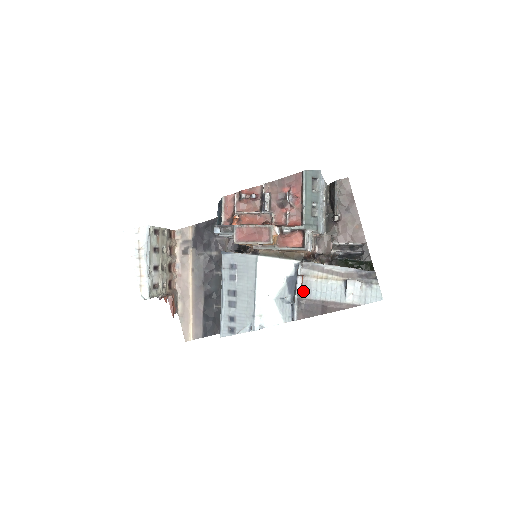
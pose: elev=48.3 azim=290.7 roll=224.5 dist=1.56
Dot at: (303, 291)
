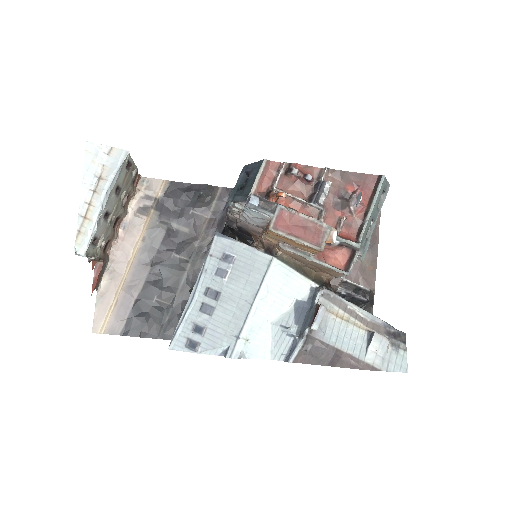
Dot at: occluded
